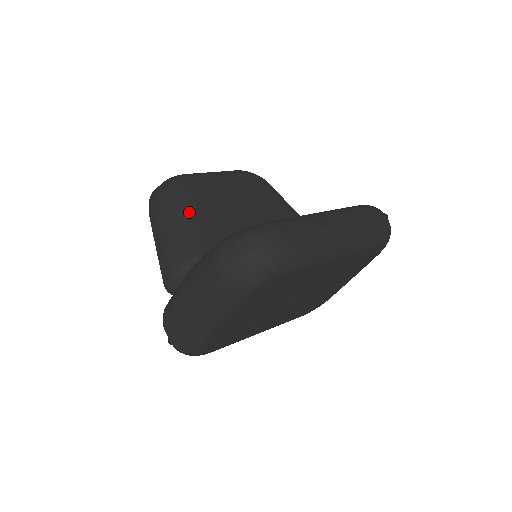
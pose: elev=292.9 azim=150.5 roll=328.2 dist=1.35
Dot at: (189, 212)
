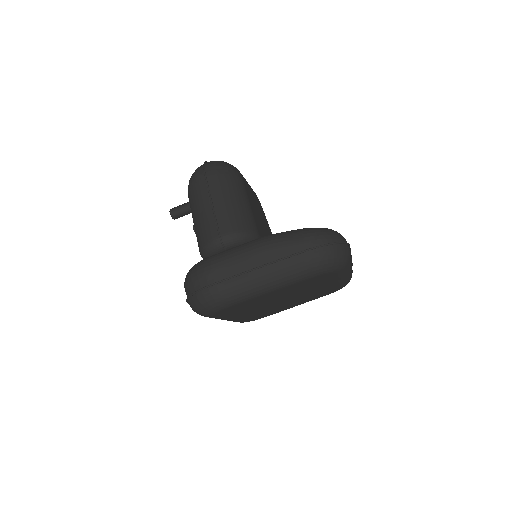
Dot at: (245, 195)
